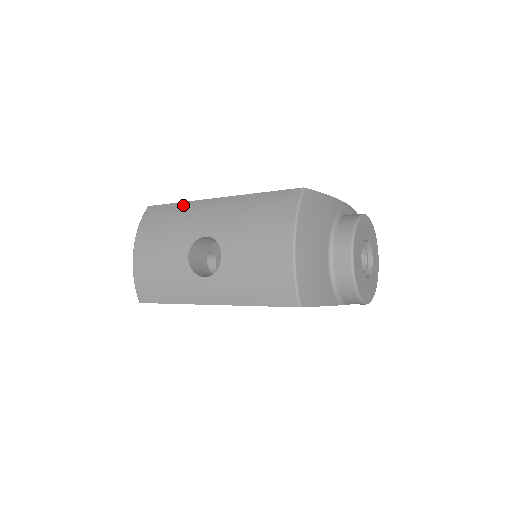
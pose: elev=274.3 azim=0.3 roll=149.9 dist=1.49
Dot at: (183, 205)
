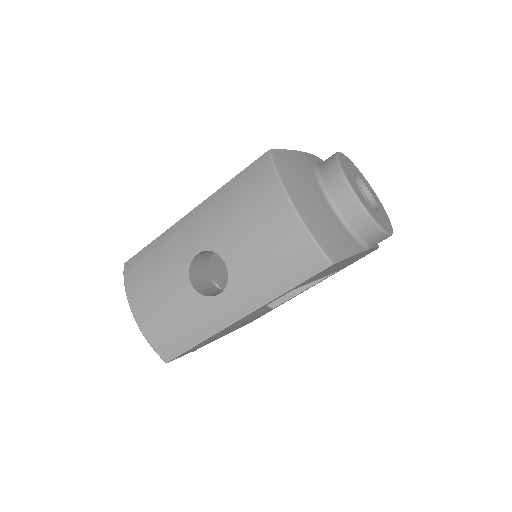
Dot at: (158, 240)
